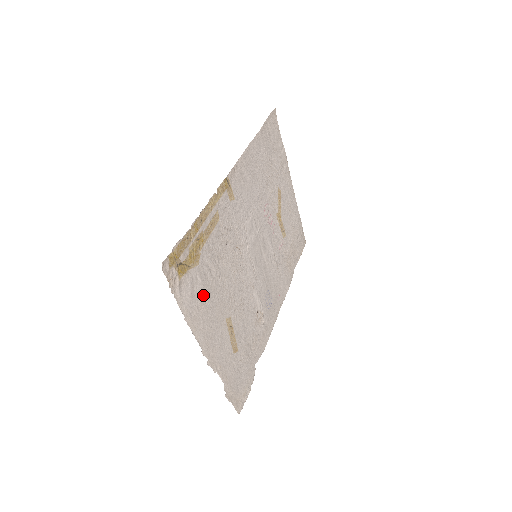
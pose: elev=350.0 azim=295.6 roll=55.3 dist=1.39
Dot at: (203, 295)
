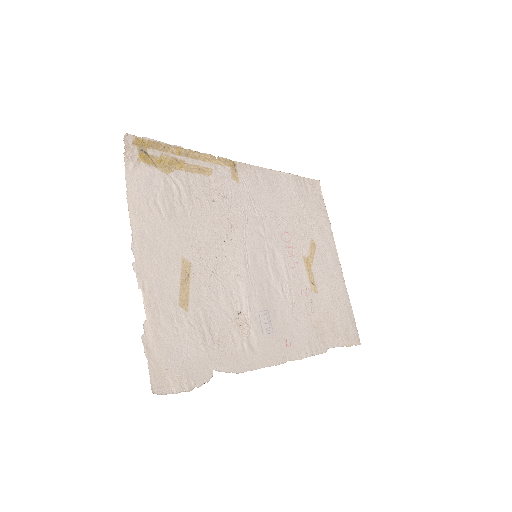
Dot at: (160, 201)
